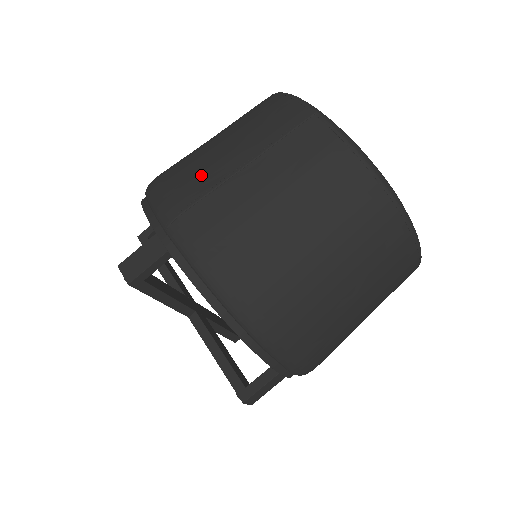
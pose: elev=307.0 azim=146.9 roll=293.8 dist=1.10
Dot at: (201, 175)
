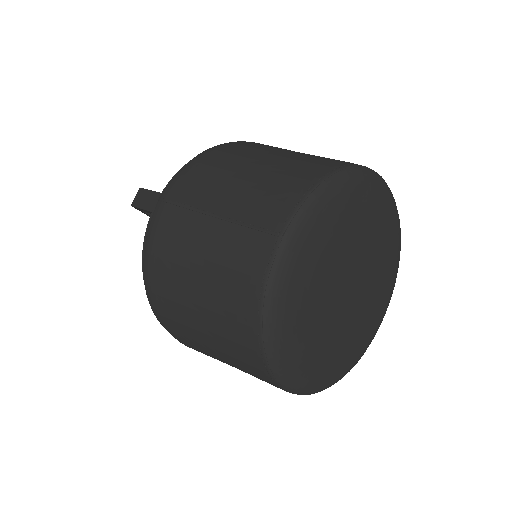
Dot at: (202, 188)
